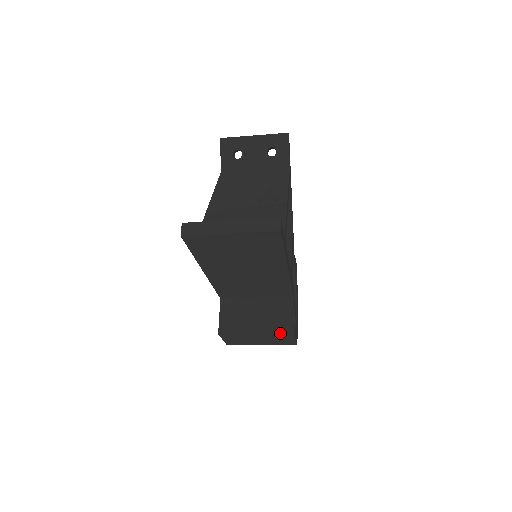
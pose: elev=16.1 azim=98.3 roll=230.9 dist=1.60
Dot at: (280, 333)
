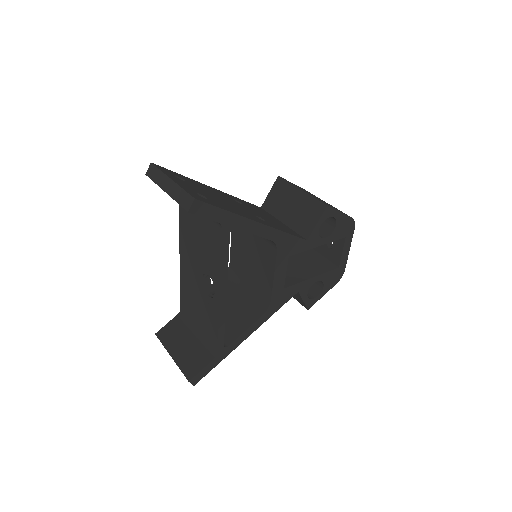
Dot at: (300, 303)
